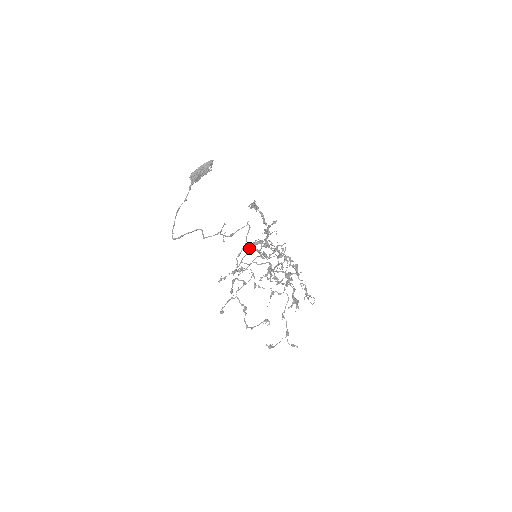
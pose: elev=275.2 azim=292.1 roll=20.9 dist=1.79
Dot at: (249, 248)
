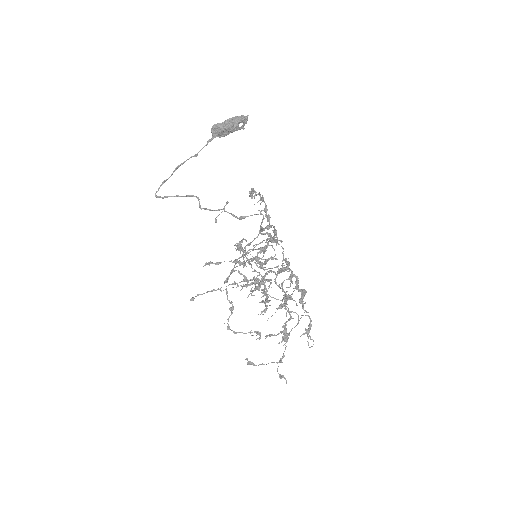
Dot at: (260, 242)
